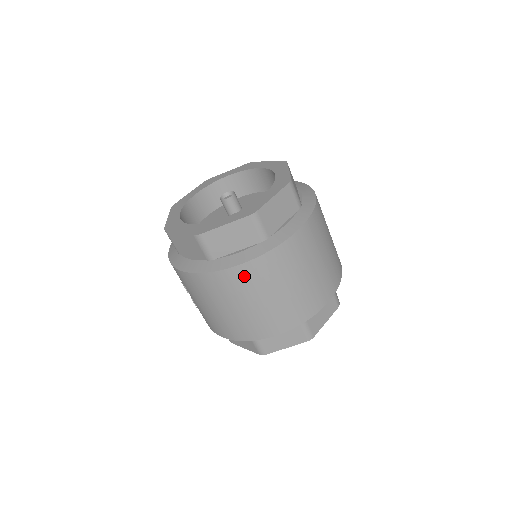
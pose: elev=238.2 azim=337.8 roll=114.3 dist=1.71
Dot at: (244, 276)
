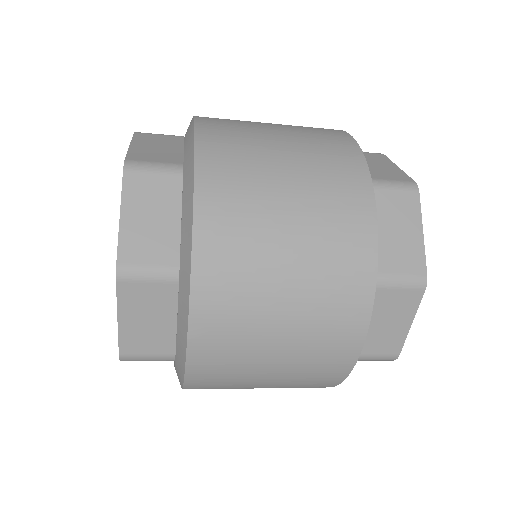
Dot at: (213, 345)
